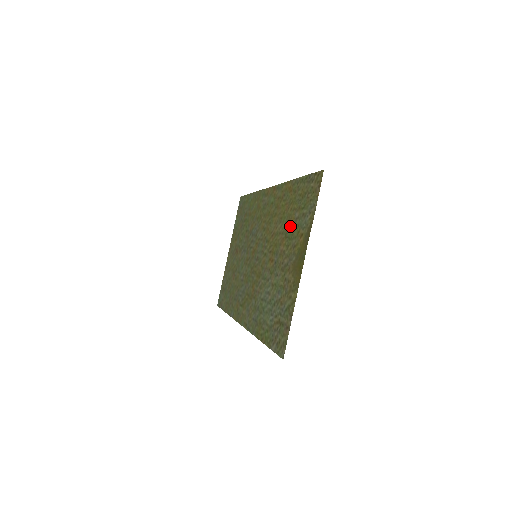
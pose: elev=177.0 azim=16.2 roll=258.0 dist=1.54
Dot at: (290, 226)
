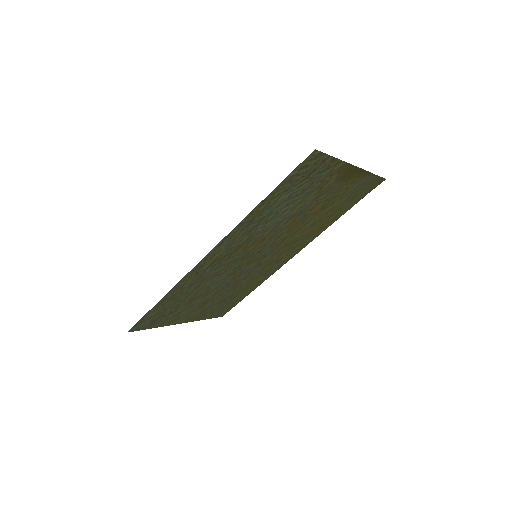
Dot at: (332, 204)
